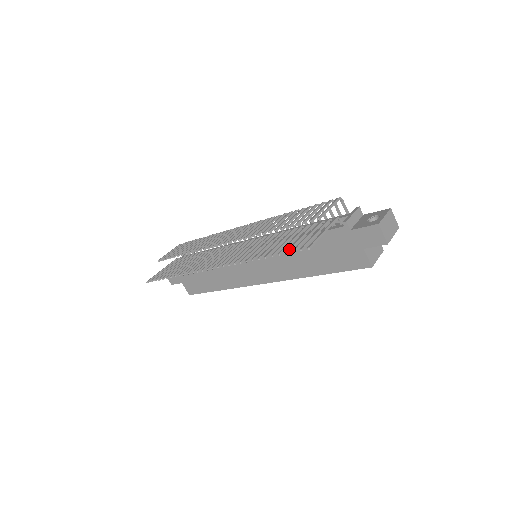
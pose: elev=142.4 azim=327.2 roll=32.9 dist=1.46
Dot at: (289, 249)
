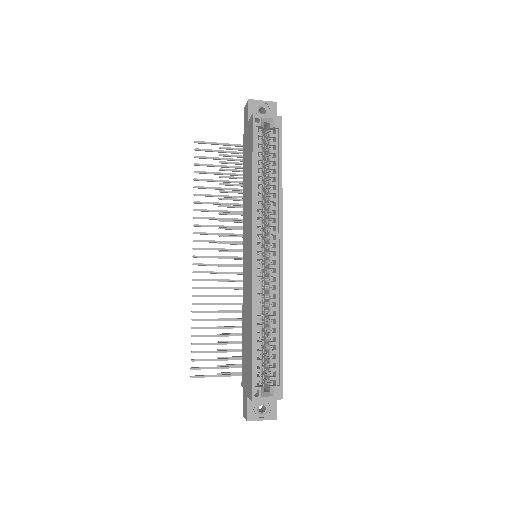
Dot at: (200, 164)
